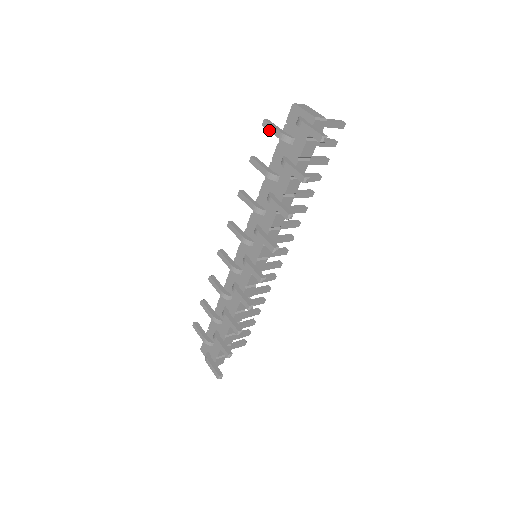
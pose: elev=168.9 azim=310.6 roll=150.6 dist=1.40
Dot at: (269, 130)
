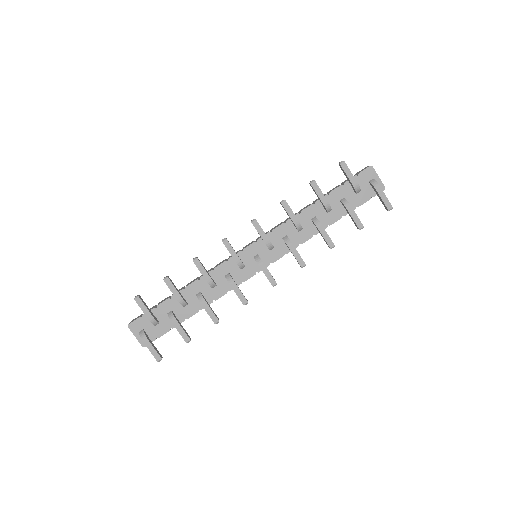
Dot at: (346, 173)
